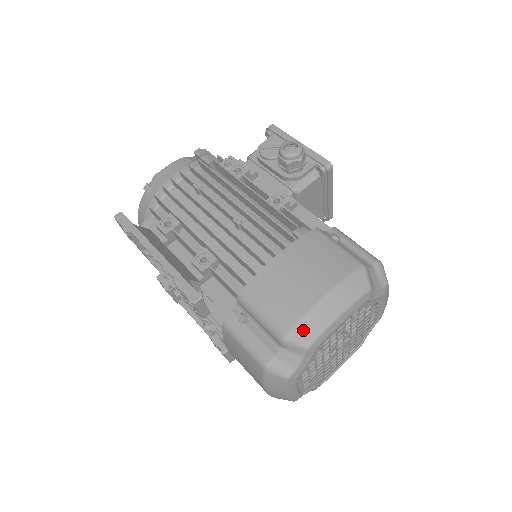
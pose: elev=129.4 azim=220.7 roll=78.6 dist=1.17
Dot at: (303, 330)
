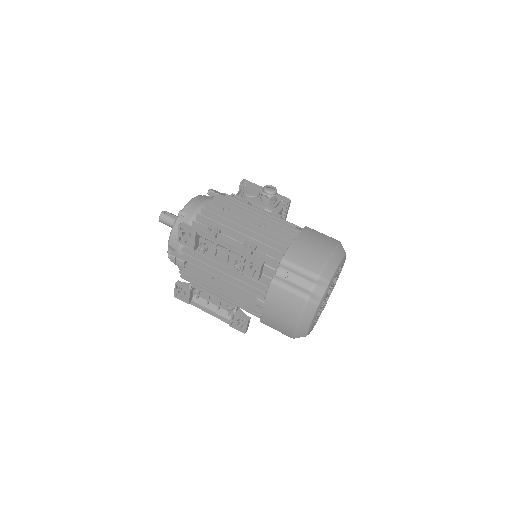
Dot at: (326, 272)
